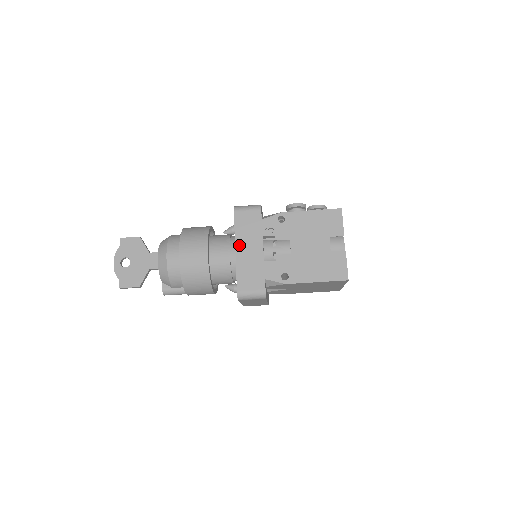
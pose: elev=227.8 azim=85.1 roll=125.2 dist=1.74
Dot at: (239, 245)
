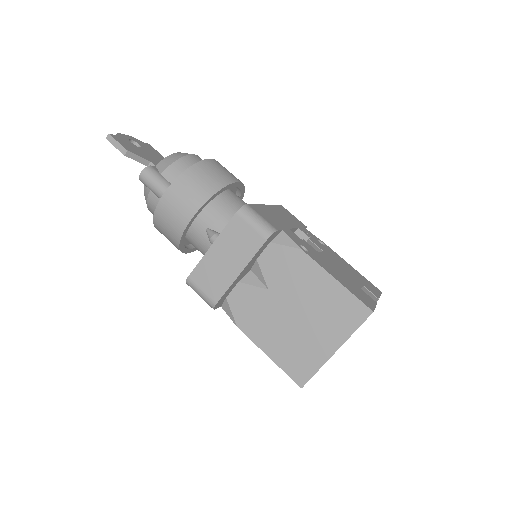
Dot at: (272, 208)
